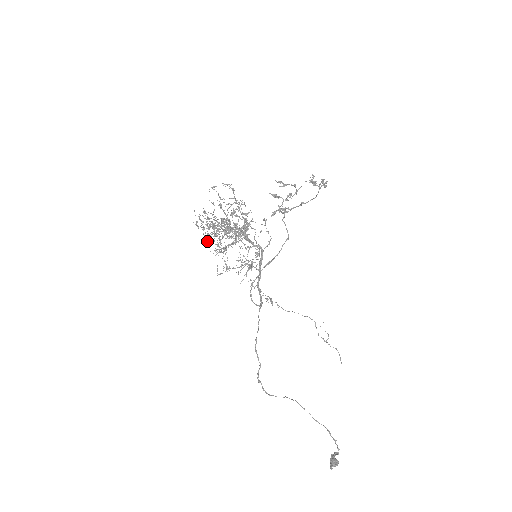
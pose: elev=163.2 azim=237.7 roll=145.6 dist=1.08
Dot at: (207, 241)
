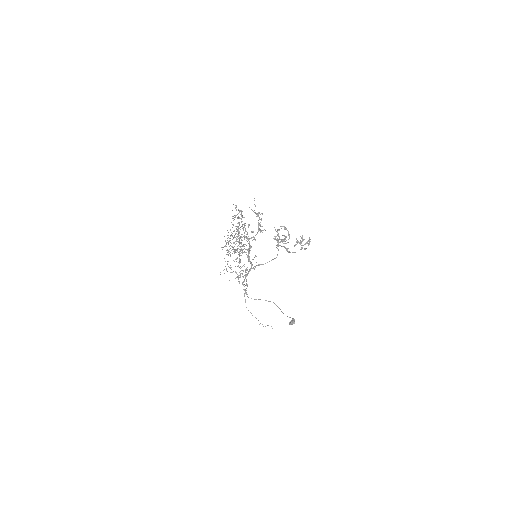
Dot at: occluded
